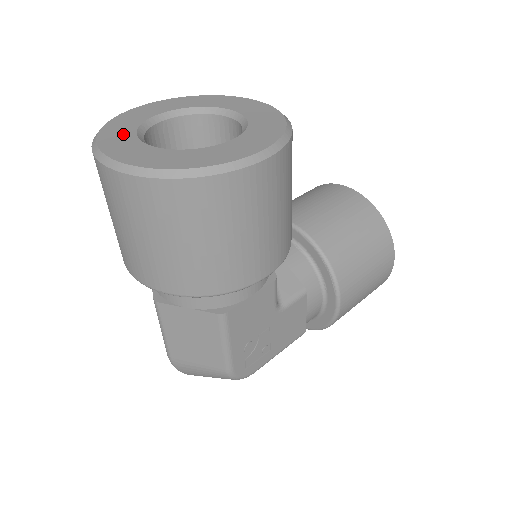
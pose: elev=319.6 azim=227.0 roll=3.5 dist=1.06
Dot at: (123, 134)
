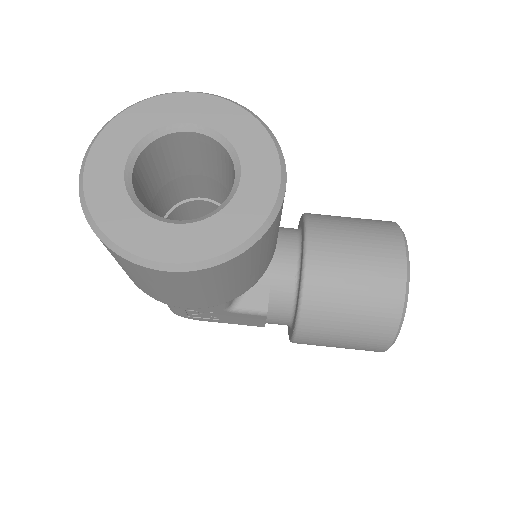
Dot at: (129, 134)
